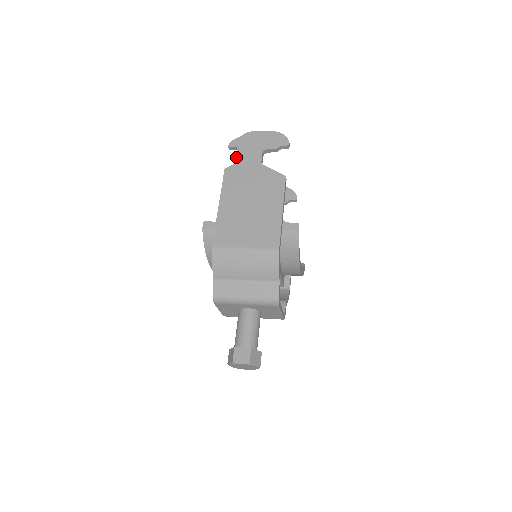
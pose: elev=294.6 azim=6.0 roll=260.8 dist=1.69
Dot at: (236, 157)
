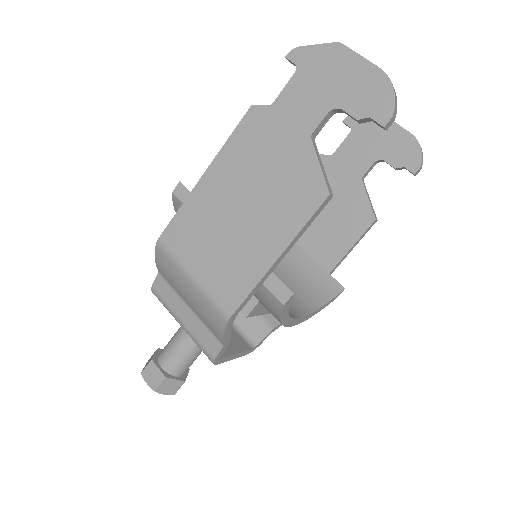
Dot at: (282, 91)
